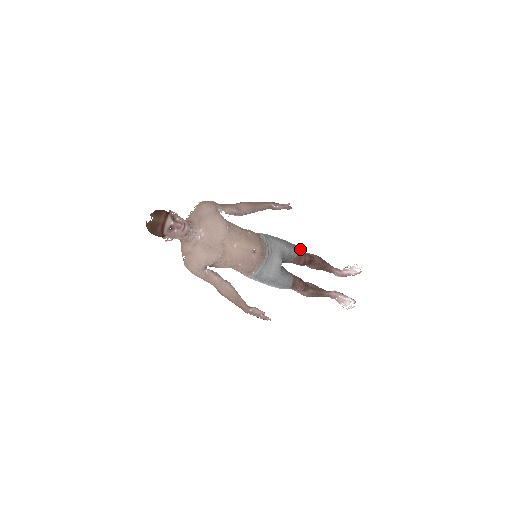
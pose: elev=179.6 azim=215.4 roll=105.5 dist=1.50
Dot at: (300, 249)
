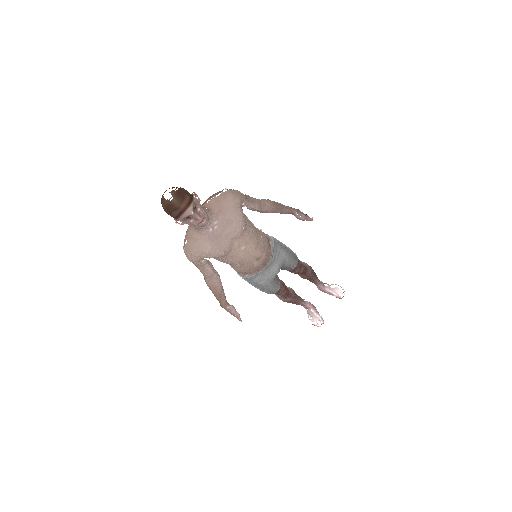
Dot at: occluded
